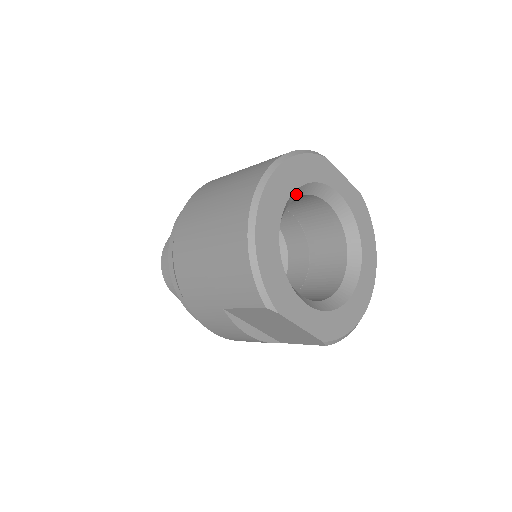
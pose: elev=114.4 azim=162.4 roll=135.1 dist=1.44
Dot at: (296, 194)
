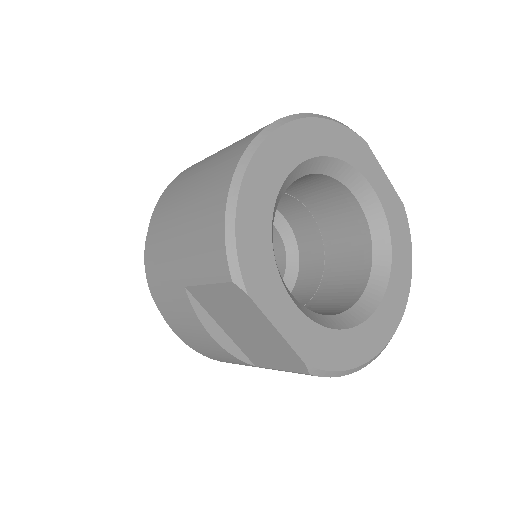
Dot at: (316, 166)
